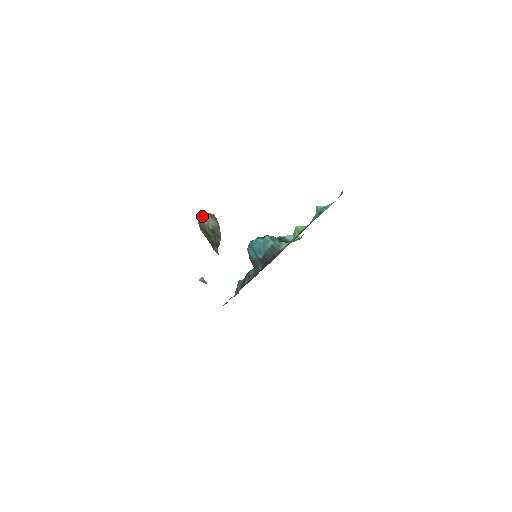
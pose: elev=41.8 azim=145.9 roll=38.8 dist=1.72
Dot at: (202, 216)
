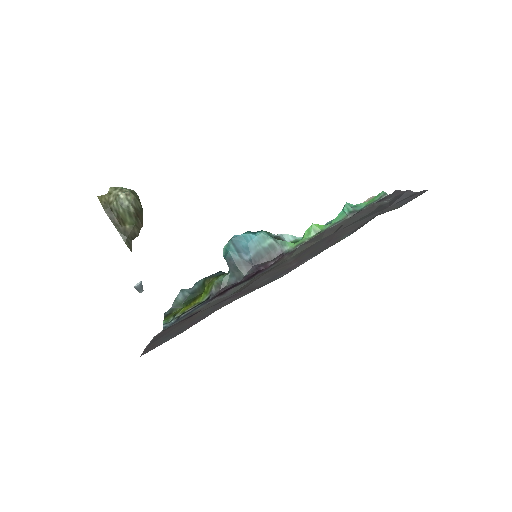
Dot at: (110, 190)
